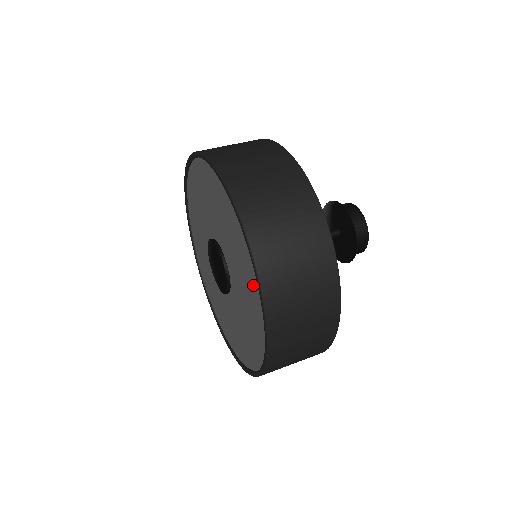
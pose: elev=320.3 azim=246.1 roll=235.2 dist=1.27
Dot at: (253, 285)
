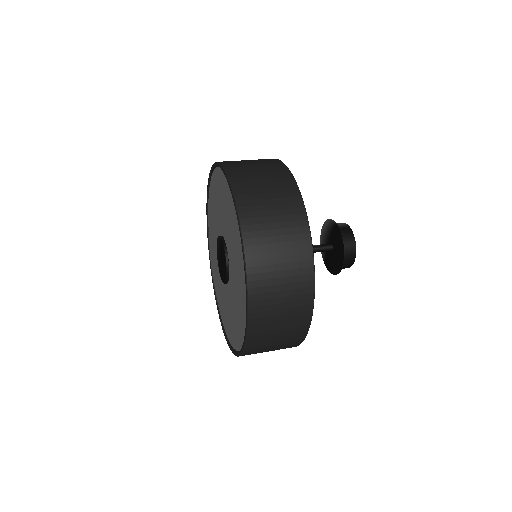
Dot at: (243, 311)
